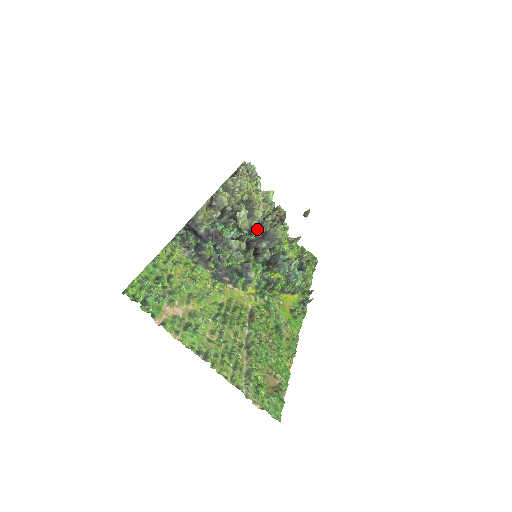
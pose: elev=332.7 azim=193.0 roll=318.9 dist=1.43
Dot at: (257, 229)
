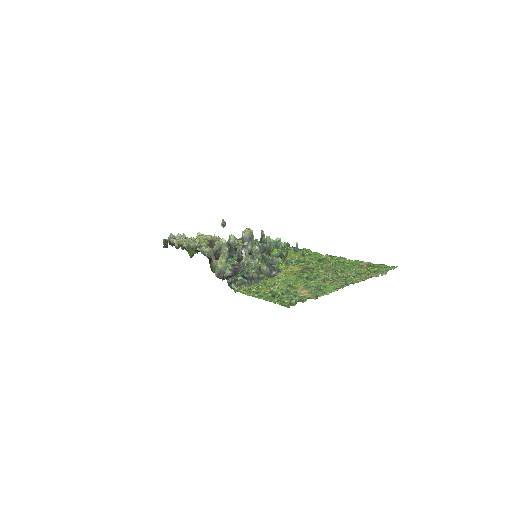
Dot at: (231, 250)
